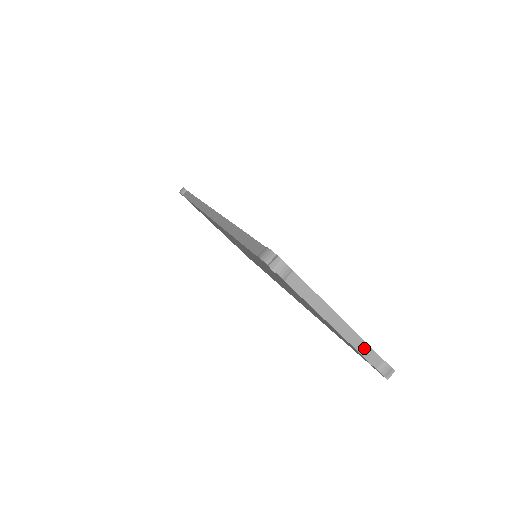
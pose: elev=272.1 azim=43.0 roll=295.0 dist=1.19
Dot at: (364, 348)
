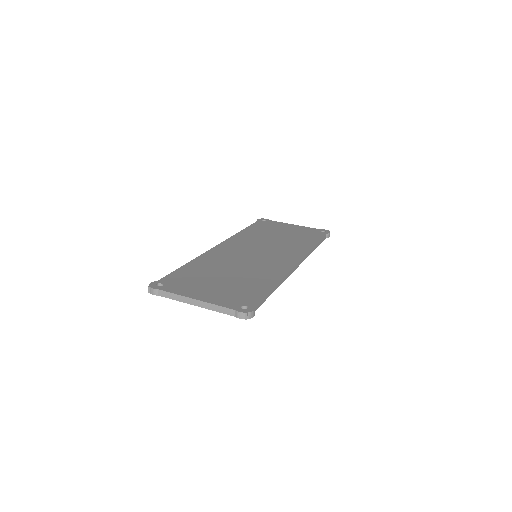
Dot at: (219, 308)
